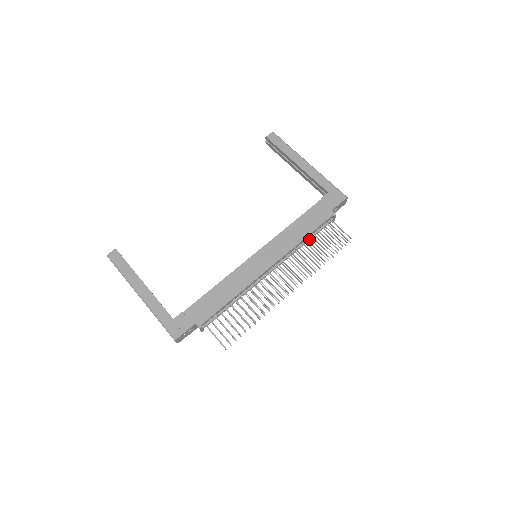
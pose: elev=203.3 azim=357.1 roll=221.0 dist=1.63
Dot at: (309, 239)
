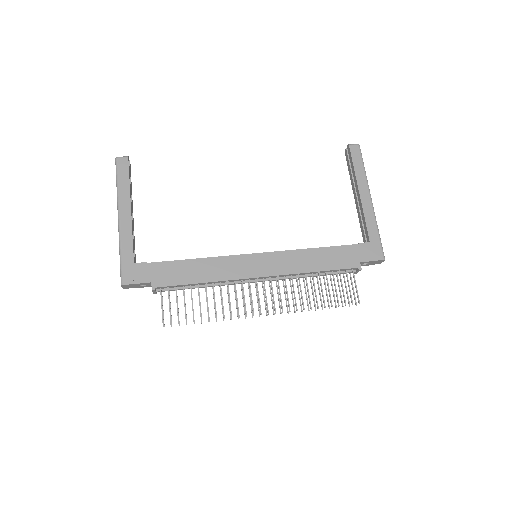
Dot at: (319, 275)
